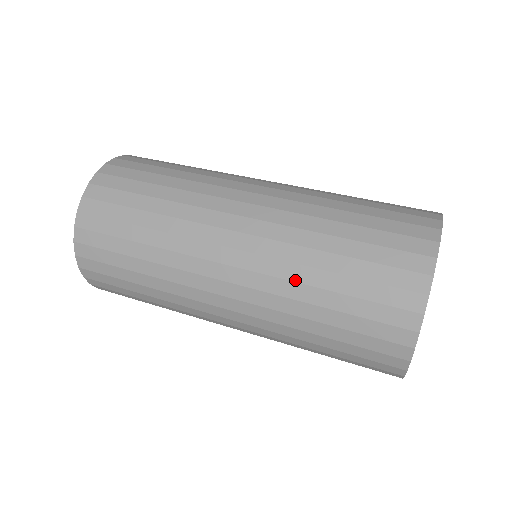
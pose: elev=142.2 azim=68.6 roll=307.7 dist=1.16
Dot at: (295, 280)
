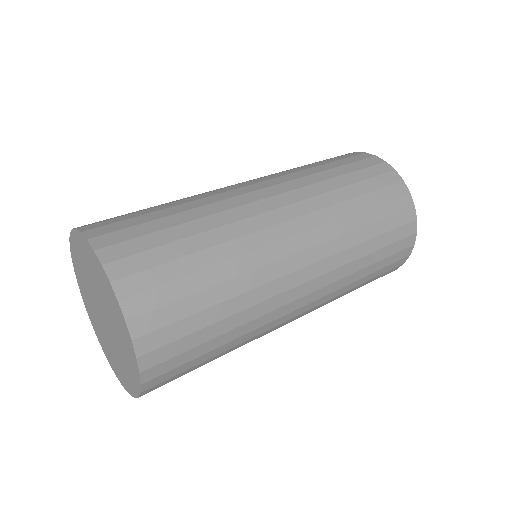
Dot at: (342, 216)
